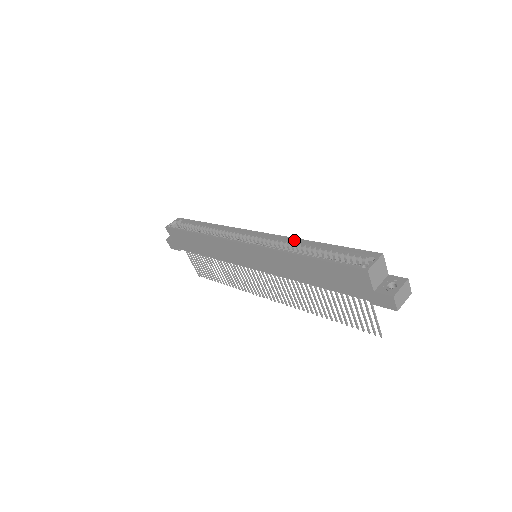
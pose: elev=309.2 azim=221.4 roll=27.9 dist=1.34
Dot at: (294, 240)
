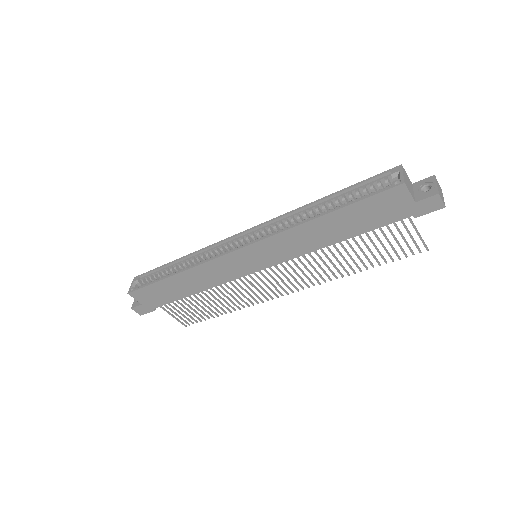
Dot at: (295, 212)
